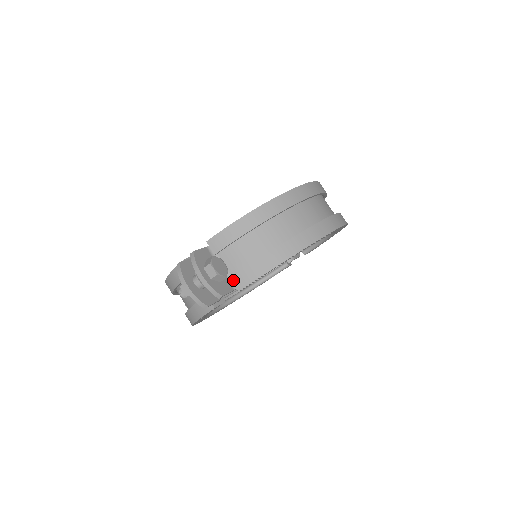
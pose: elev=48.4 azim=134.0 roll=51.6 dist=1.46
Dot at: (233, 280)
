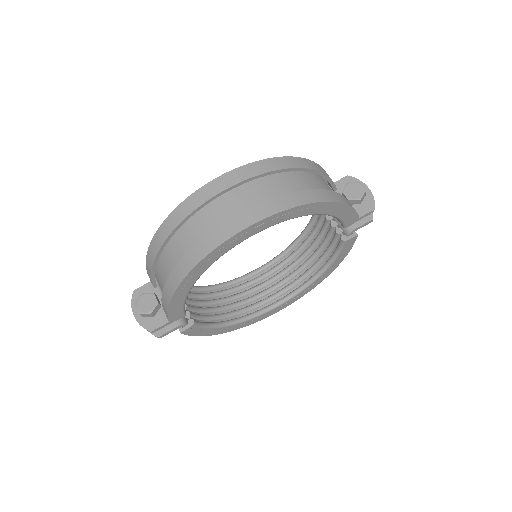
Dot at: occluded
